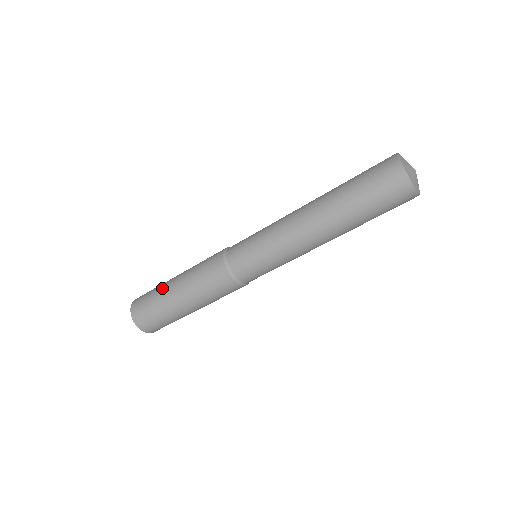
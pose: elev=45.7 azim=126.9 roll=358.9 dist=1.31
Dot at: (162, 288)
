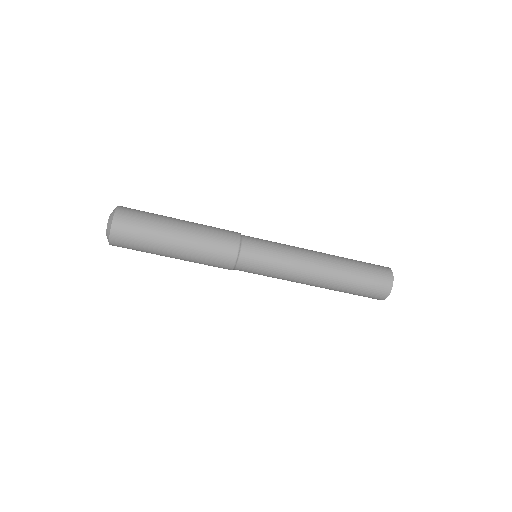
Dot at: (163, 221)
